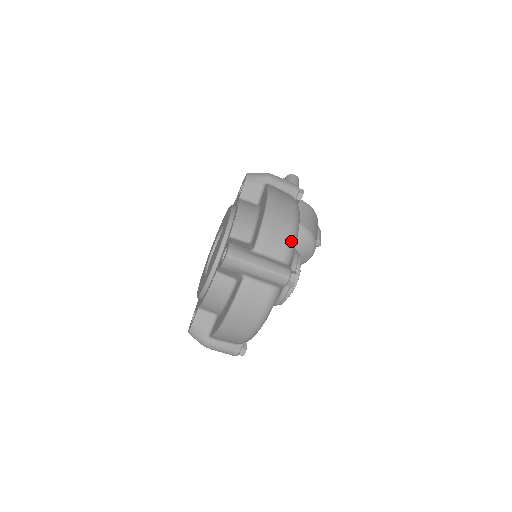
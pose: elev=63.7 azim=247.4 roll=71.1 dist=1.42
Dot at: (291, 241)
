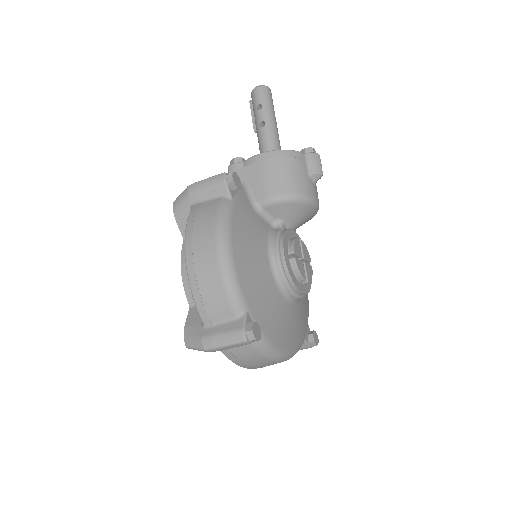
Dot at: (228, 290)
